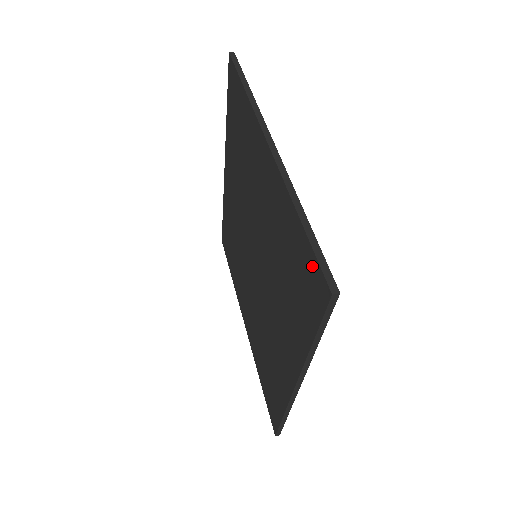
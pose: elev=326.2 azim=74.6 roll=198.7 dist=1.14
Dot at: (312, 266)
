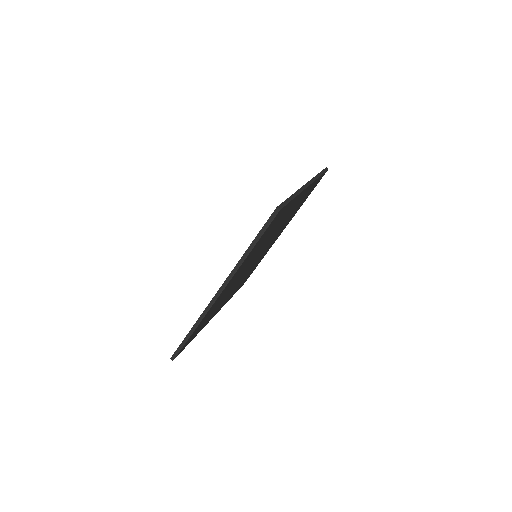
Dot at: occluded
